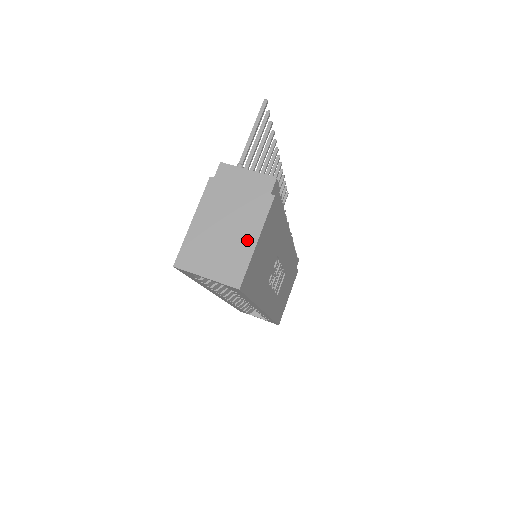
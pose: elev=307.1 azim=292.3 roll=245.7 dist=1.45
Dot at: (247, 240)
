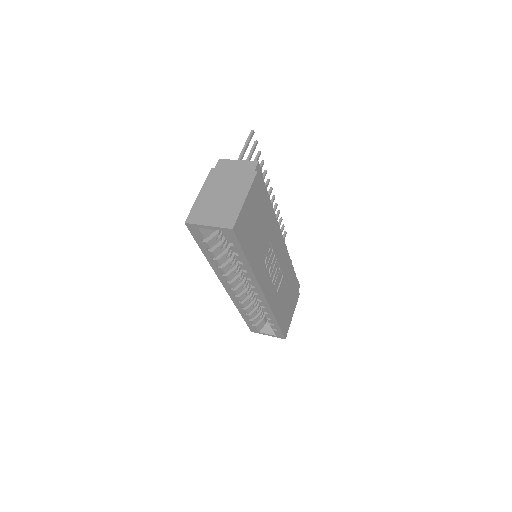
Dot at: (238, 199)
